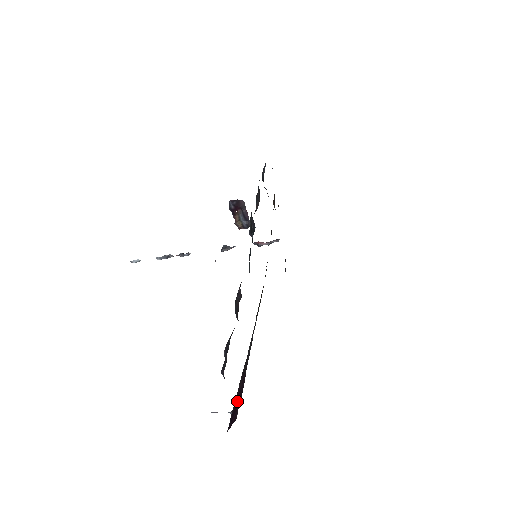
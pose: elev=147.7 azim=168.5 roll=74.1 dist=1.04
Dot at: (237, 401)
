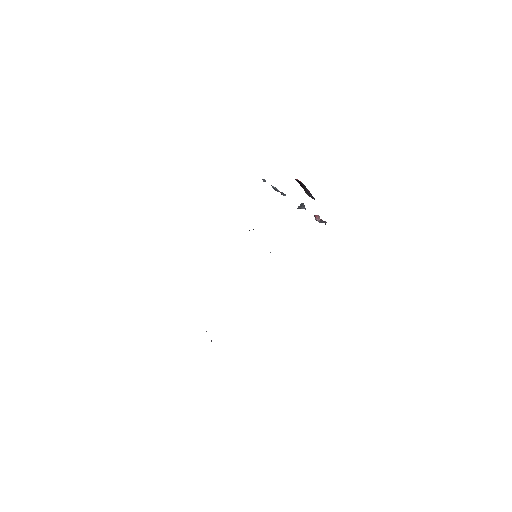
Dot at: occluded
